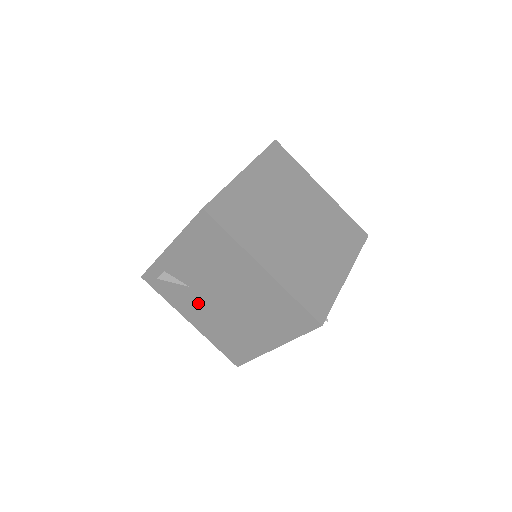
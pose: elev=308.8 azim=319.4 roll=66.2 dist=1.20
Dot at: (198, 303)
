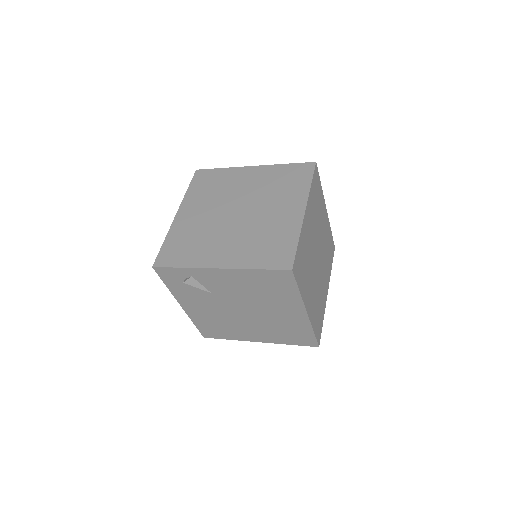
Dot at: (208, 302)
